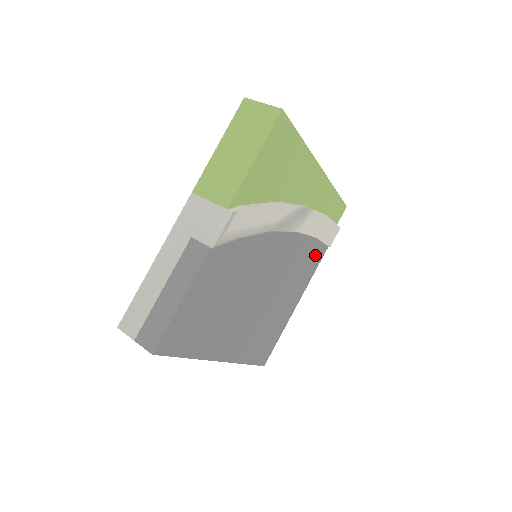
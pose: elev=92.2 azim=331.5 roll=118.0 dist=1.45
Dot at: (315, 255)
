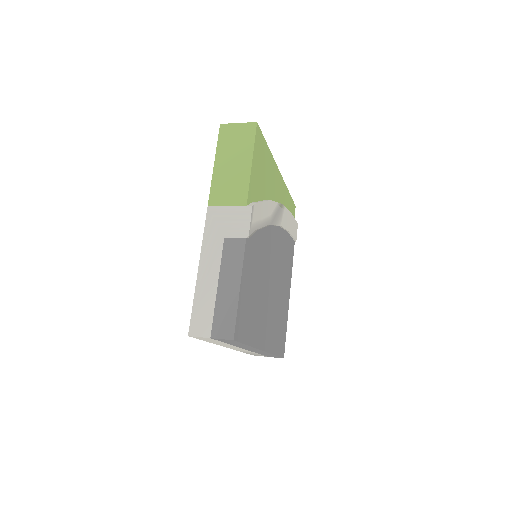
Dot at: (290, 249)
